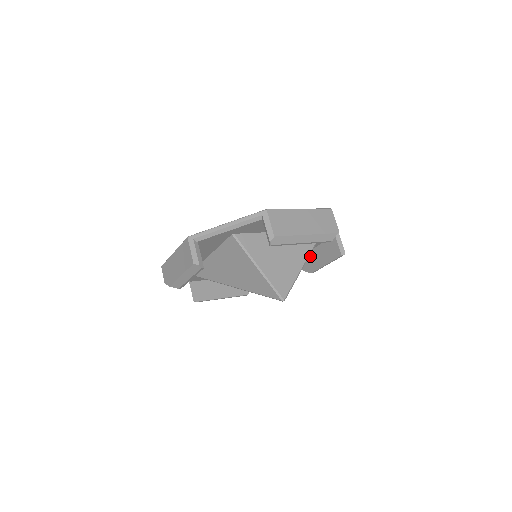
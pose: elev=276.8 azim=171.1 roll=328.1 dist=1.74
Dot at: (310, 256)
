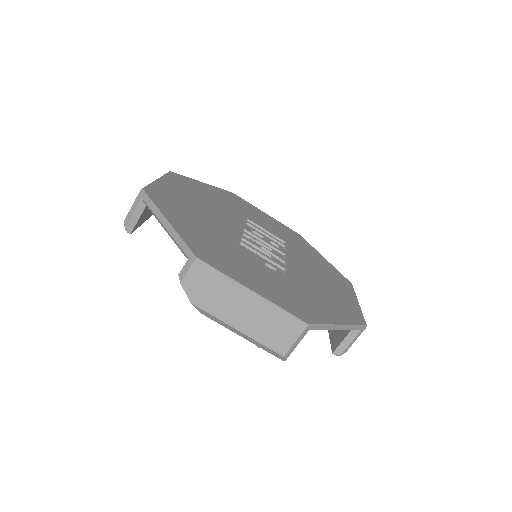
Dot at: occluded
